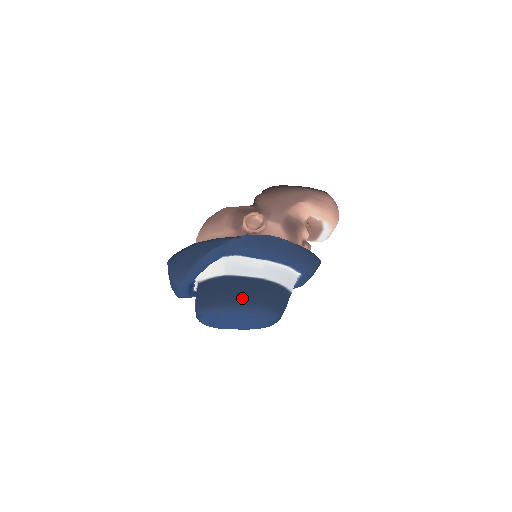
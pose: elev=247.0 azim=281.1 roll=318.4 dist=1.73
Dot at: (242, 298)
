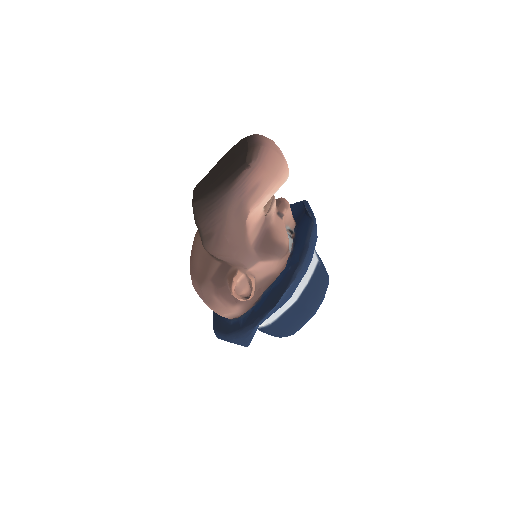
Dot at: (299, 322)
